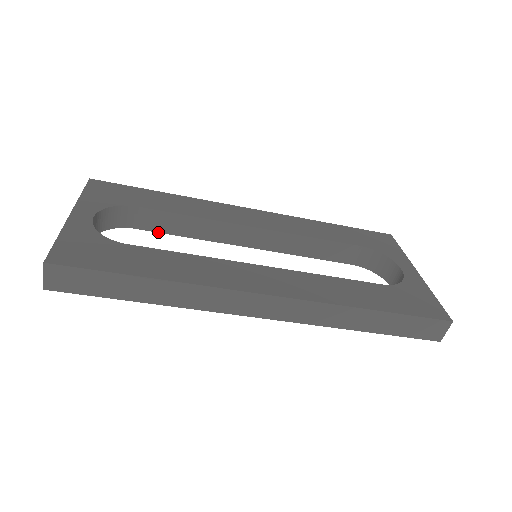
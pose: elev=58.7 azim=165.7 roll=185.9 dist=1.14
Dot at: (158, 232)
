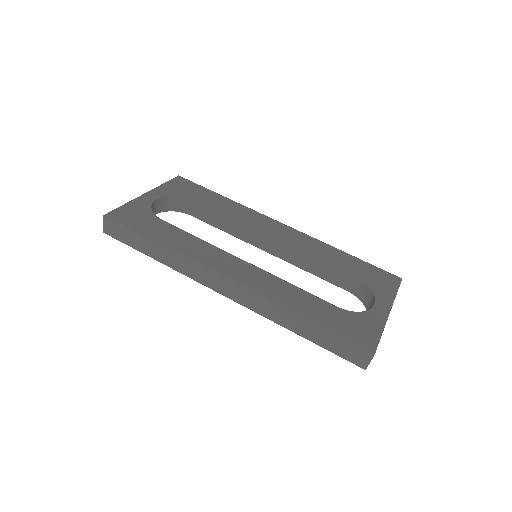
Dot at: (205, 222)
